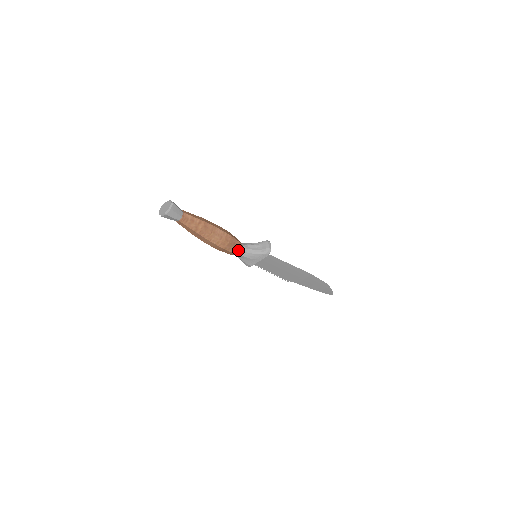
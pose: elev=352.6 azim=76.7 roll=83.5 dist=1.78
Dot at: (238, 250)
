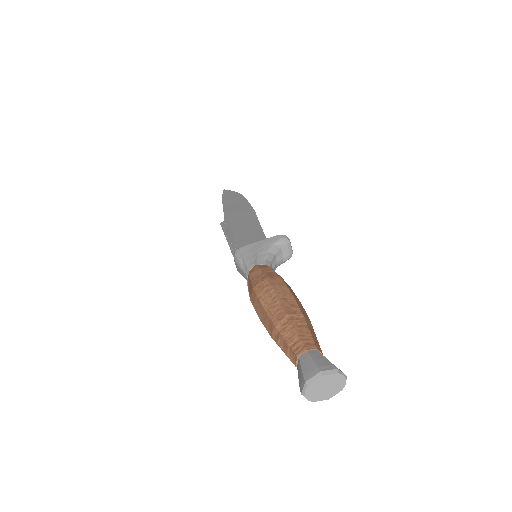
Dot at: occluded
